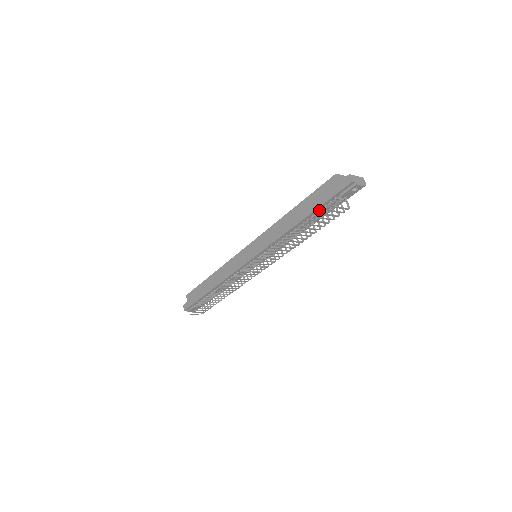
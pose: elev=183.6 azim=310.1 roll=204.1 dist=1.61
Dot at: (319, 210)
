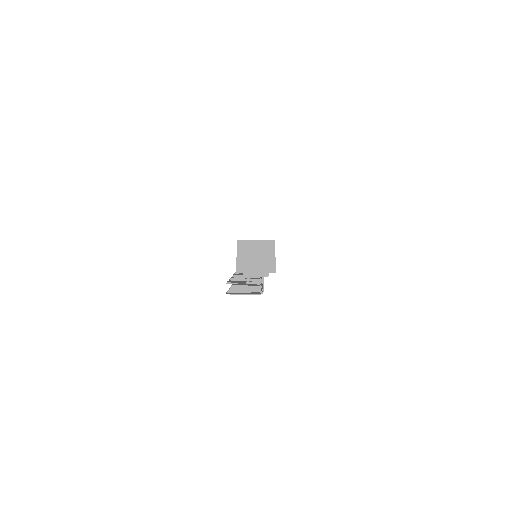
Dot at: occluded
